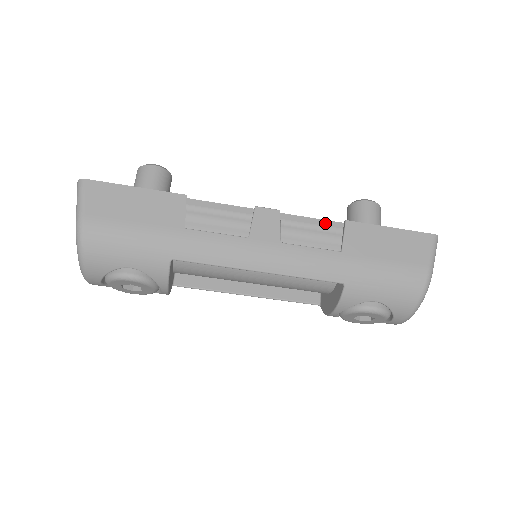
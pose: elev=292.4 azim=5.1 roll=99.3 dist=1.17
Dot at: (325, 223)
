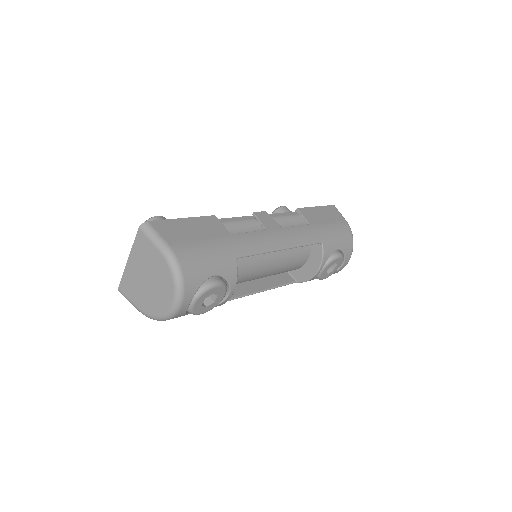
Dot at: (288, 214)
